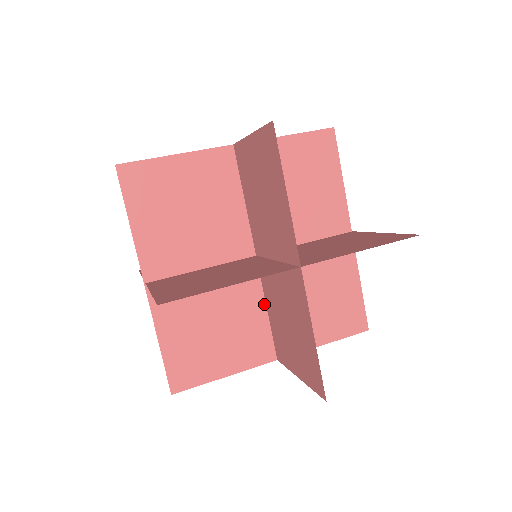
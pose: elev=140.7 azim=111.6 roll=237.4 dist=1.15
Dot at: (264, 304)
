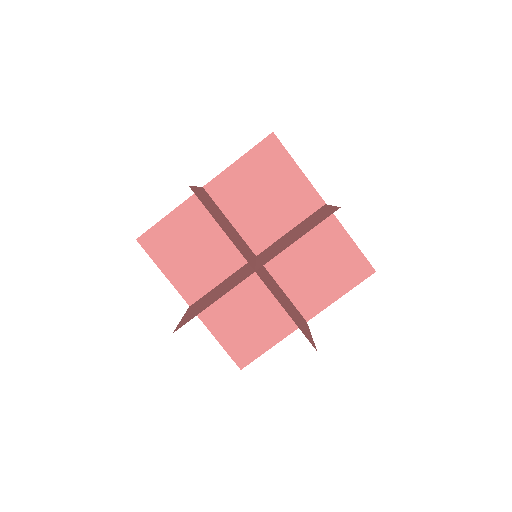
Dot at: occluded
